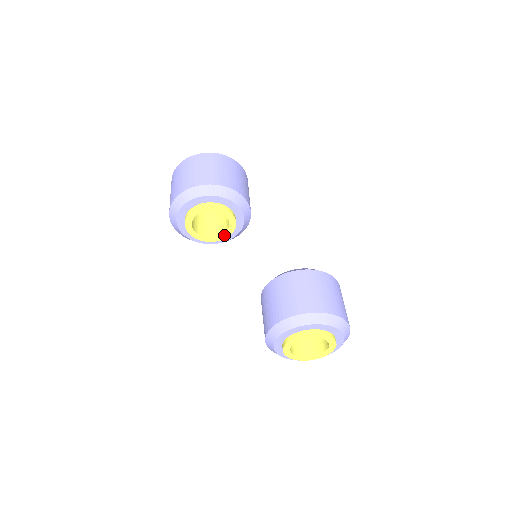
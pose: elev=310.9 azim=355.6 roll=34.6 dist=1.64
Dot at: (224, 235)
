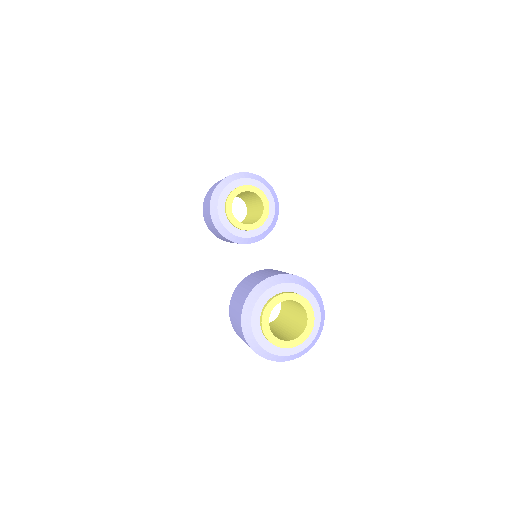
Dot at: (244, 226)
